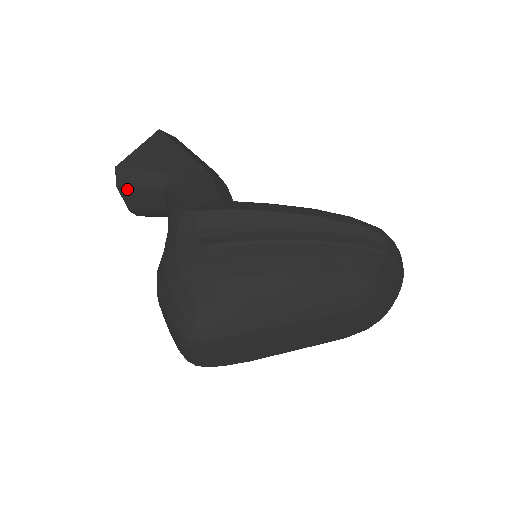
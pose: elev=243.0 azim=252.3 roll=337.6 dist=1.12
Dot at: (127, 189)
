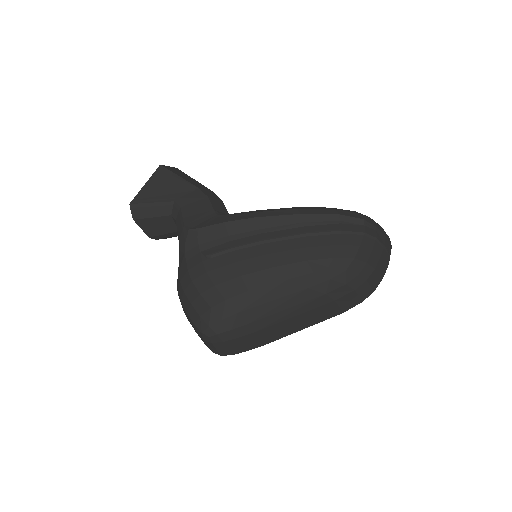
Dot at: (142, 220)
